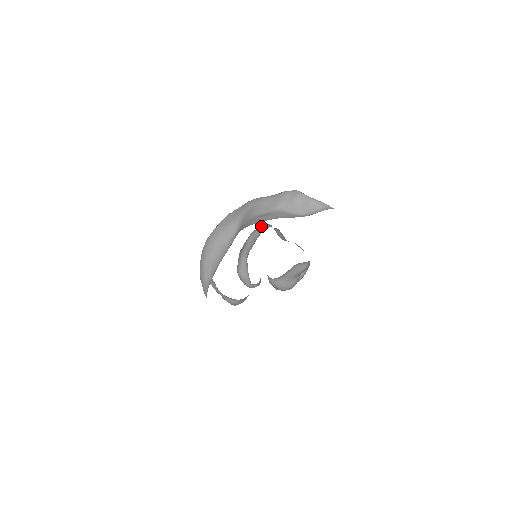
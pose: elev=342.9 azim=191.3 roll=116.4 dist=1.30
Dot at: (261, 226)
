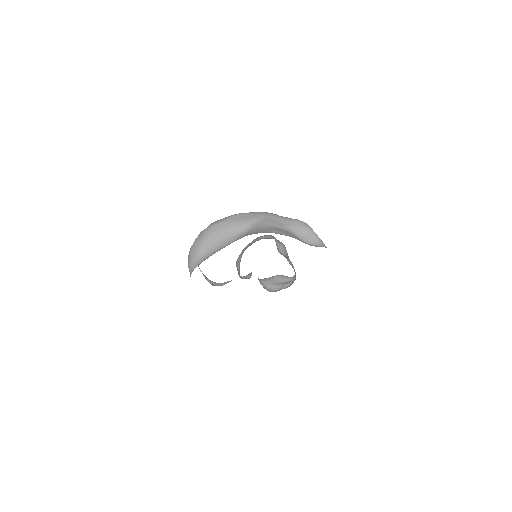
Dot at: (266, 235)
